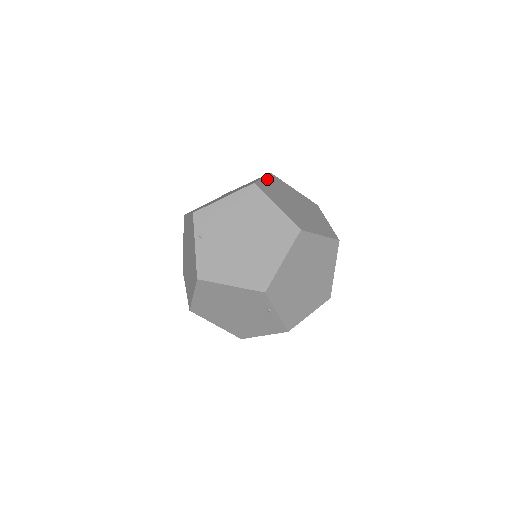
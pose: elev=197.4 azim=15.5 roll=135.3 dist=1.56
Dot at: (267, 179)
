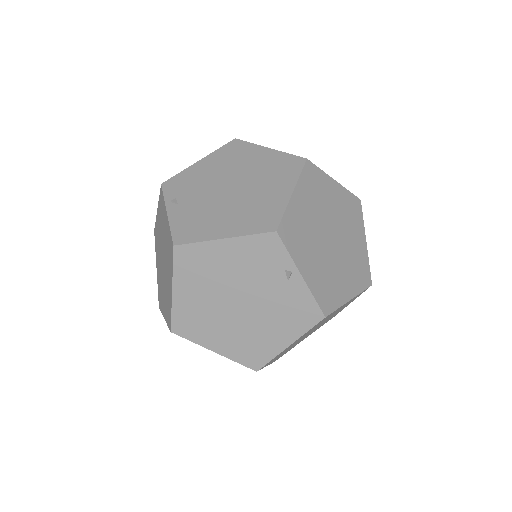
Dot at: occluded
